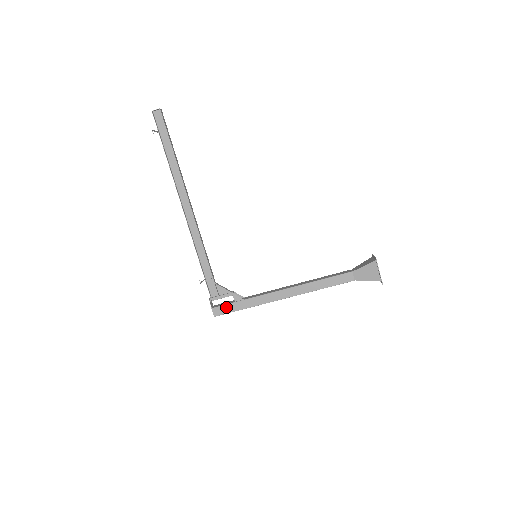
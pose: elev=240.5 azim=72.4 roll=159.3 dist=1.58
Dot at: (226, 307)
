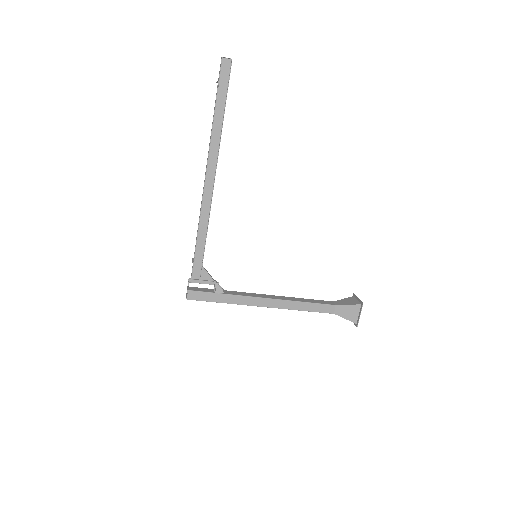
Dot at: (204, 294)
